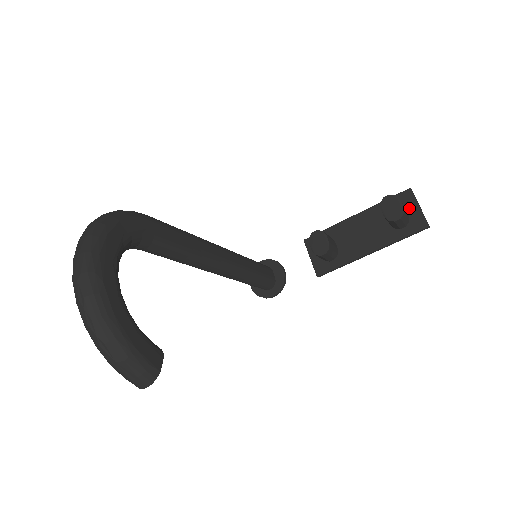
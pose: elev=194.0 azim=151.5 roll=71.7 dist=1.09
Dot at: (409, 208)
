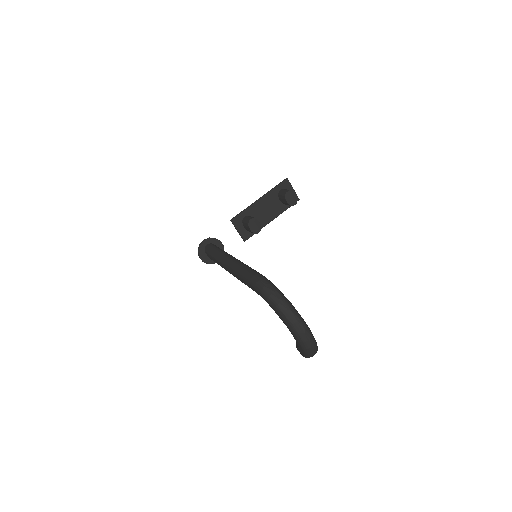
Dot at: occluded
